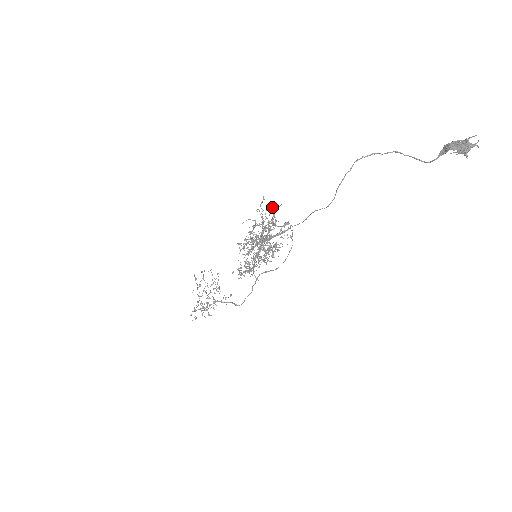
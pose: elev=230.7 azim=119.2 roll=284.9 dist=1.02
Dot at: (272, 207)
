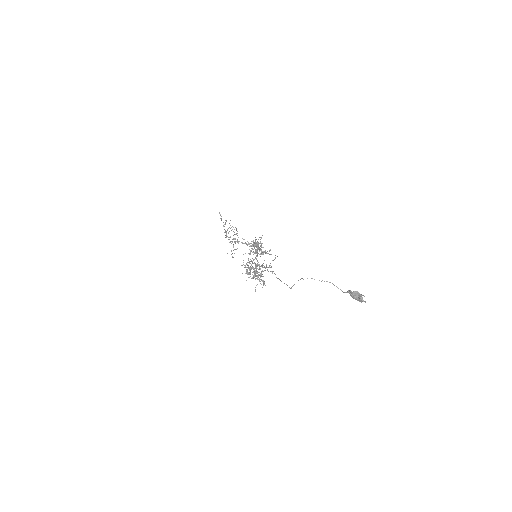
Dot at: occluded
